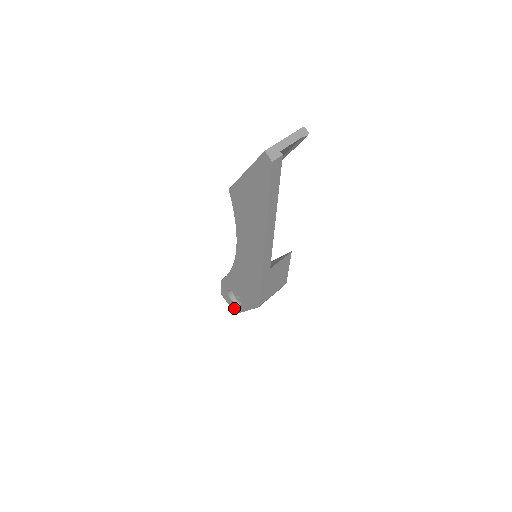
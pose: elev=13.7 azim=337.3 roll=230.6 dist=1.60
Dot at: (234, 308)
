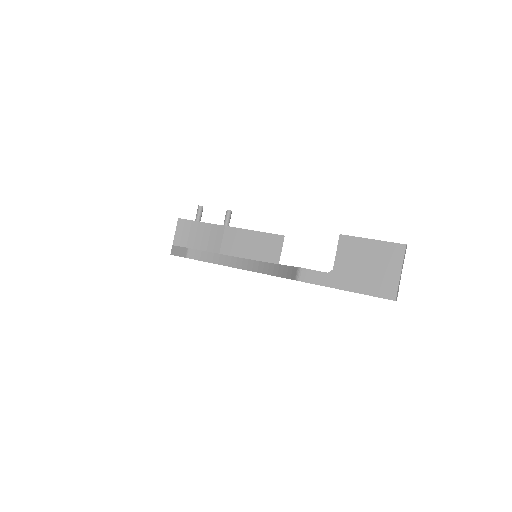
Dot at: occluded
